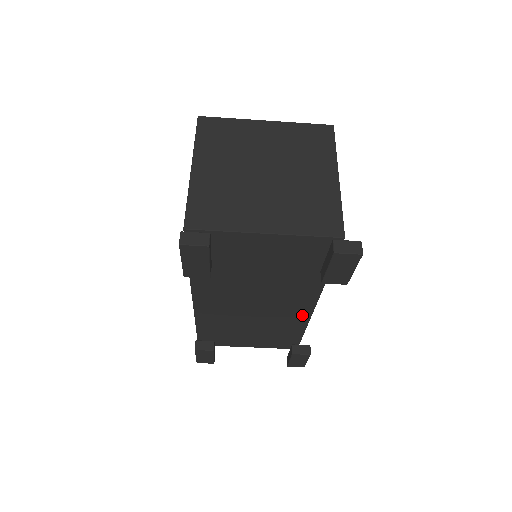
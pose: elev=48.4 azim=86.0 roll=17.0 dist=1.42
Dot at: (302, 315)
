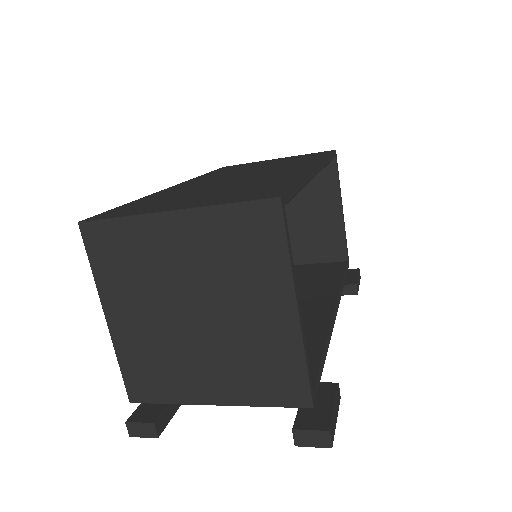
Dot at: occluded
